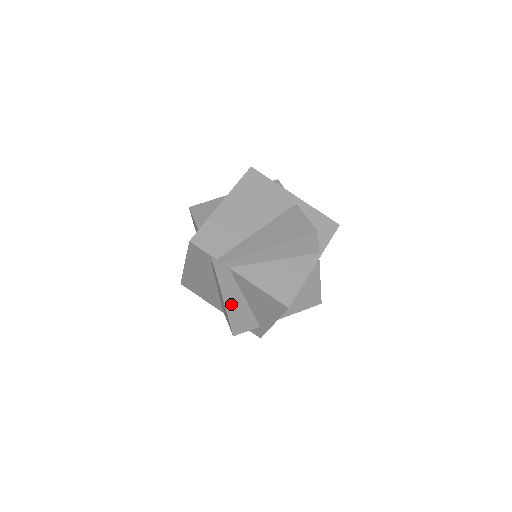
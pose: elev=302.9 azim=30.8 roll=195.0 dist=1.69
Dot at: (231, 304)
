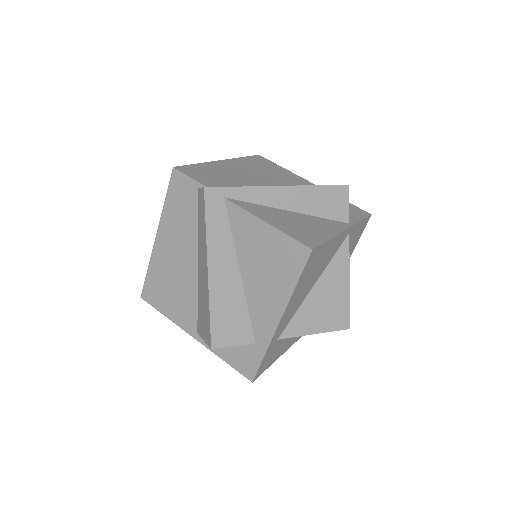
Dot at: (217, 274)
